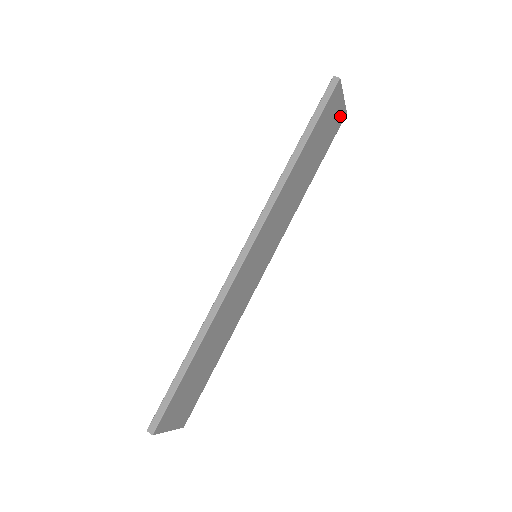
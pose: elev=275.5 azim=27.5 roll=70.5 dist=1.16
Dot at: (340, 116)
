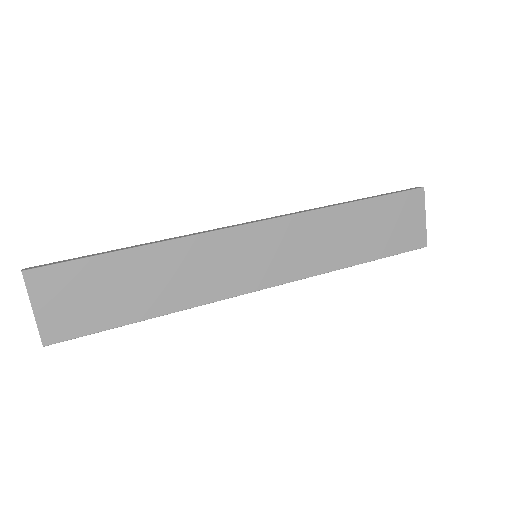
Dot at: (417, 236)
